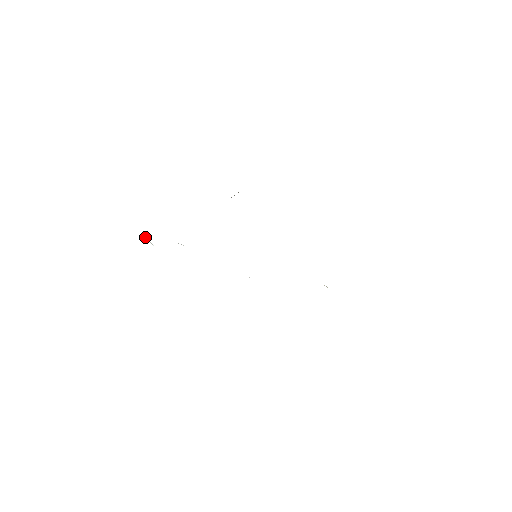
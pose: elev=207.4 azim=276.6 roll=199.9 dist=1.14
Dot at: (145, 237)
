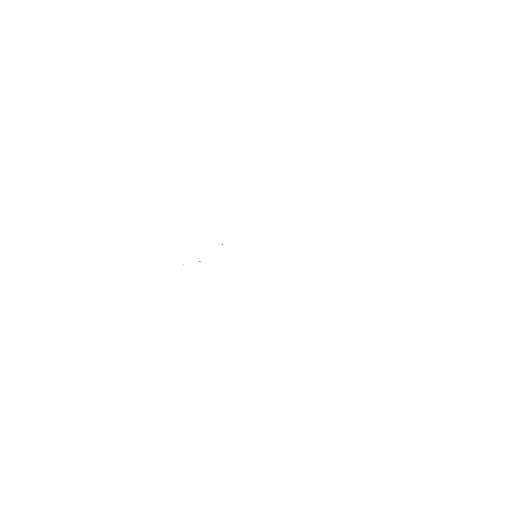
Dot at: occluded
